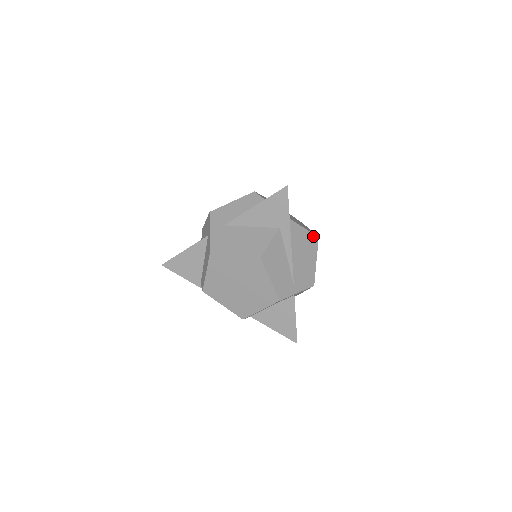
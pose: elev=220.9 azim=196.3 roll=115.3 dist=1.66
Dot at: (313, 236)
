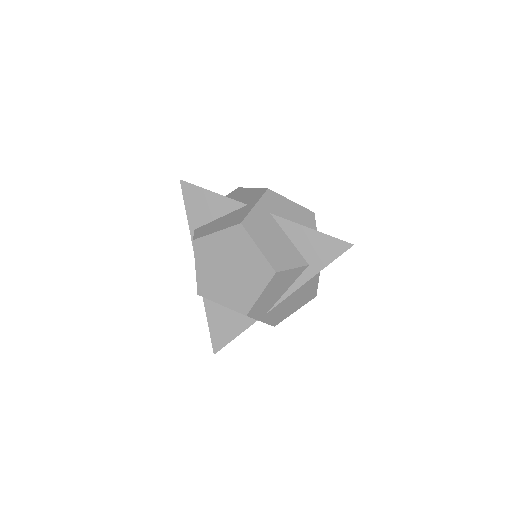
Dot at: (315, 292)
